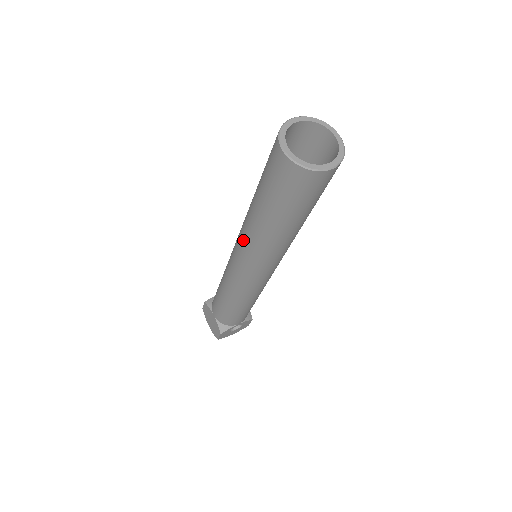
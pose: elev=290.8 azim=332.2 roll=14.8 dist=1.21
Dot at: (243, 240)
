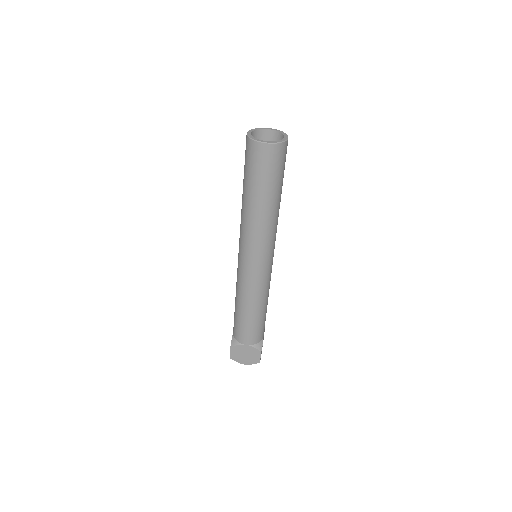
Dot at: (254, 238)
